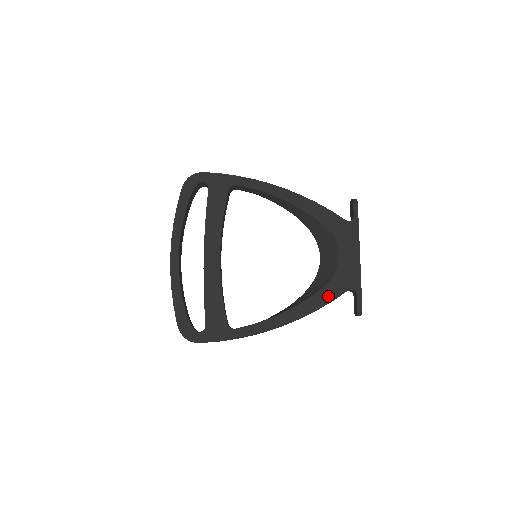
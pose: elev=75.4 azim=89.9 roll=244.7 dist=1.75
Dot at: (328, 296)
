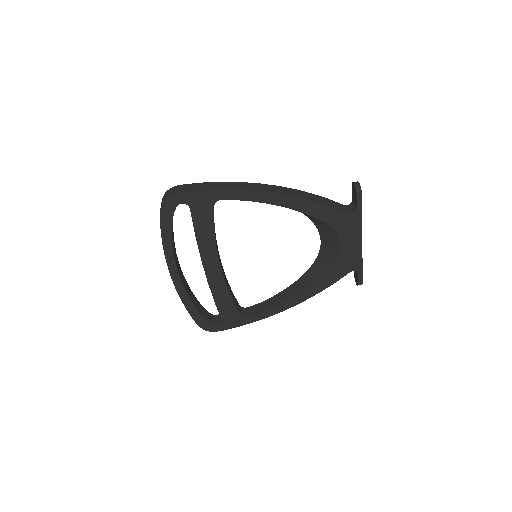
Dot at: (331, 280)
